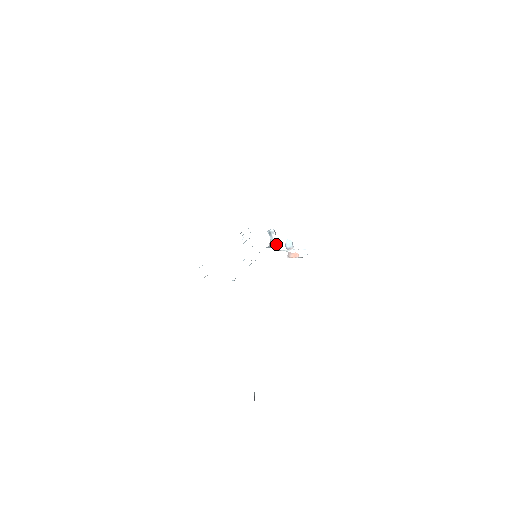
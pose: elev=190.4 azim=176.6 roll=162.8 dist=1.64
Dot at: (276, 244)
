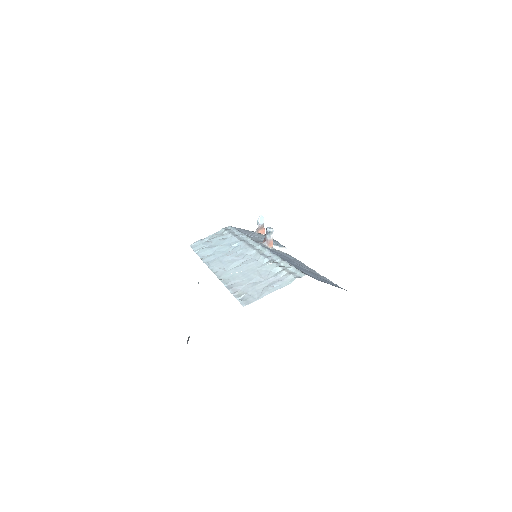
Dot at: (271, 244)
